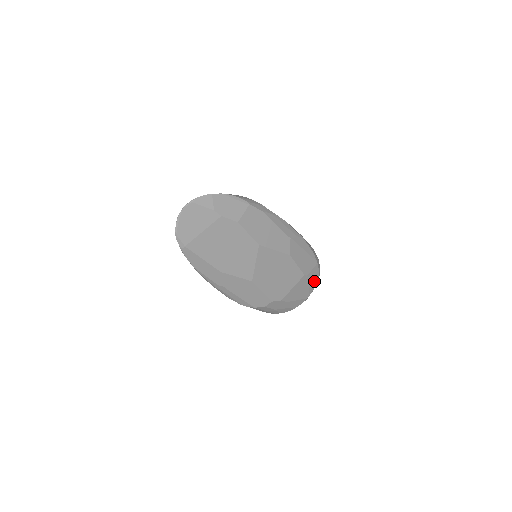
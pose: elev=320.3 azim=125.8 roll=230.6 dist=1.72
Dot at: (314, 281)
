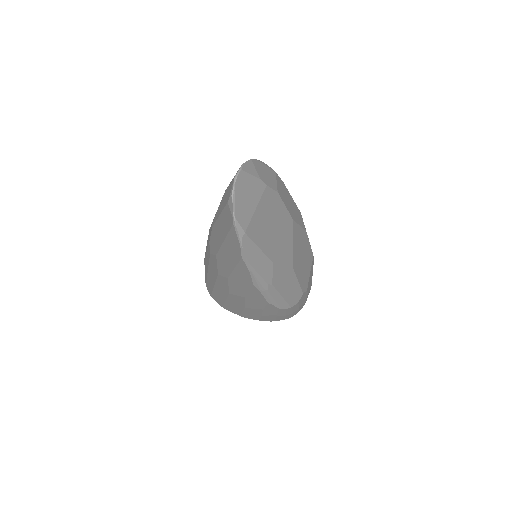
Dot at: occluded
